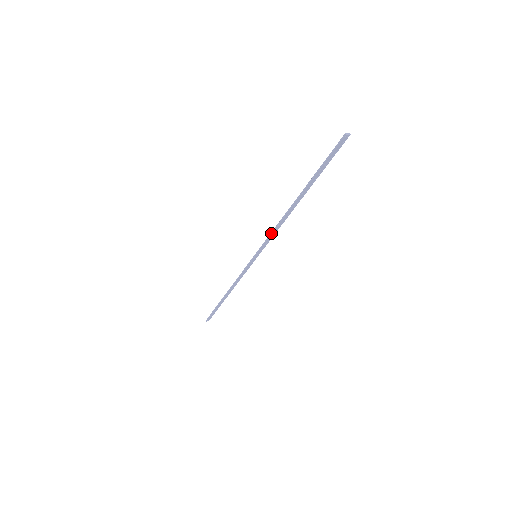
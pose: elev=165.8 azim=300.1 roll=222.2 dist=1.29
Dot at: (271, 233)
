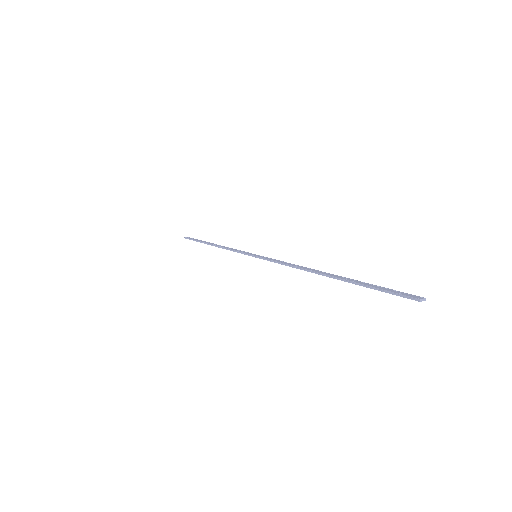
Dot at: (281, 264)
